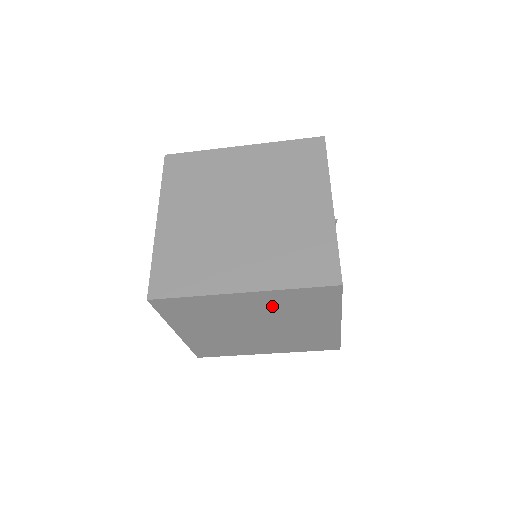
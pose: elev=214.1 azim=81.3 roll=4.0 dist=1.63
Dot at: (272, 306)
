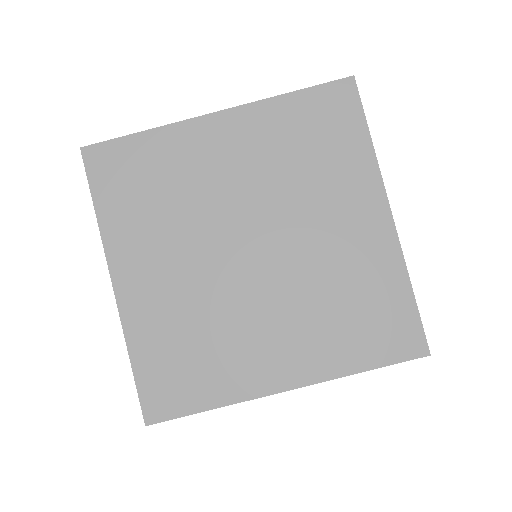
Dot at: (265, 155)
